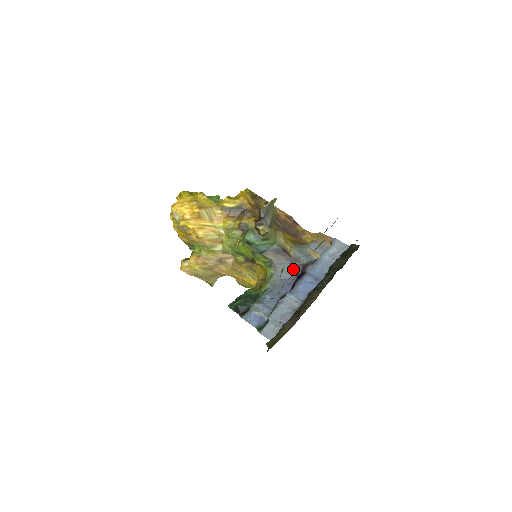
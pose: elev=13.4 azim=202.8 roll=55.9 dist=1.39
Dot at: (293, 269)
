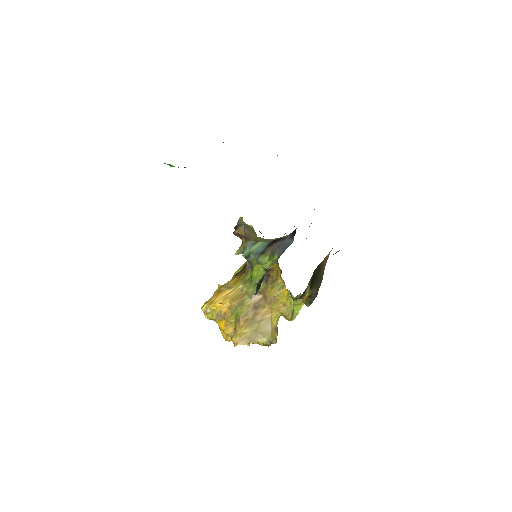
Dot at: (289, 239)
